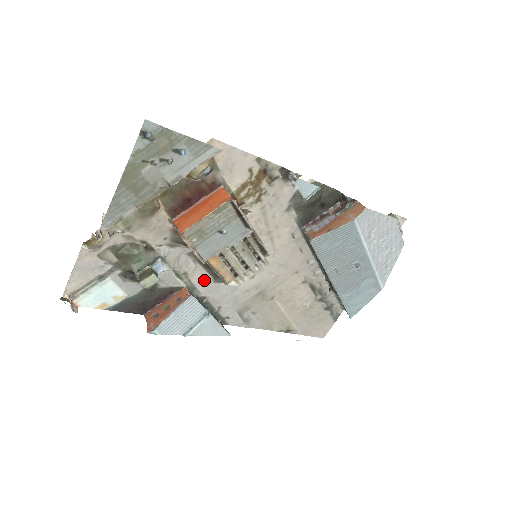
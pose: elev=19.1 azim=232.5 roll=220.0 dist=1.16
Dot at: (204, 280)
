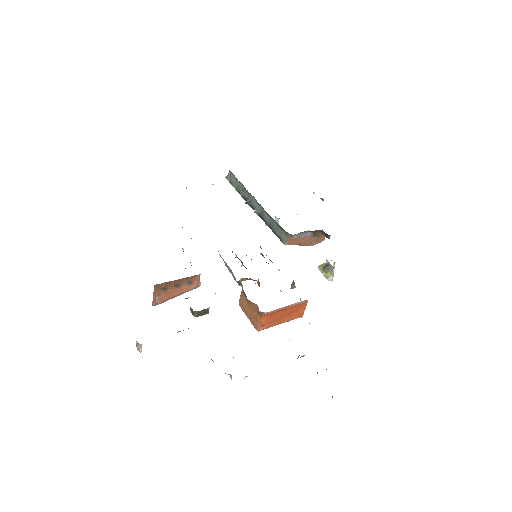
Dot at: occluded
